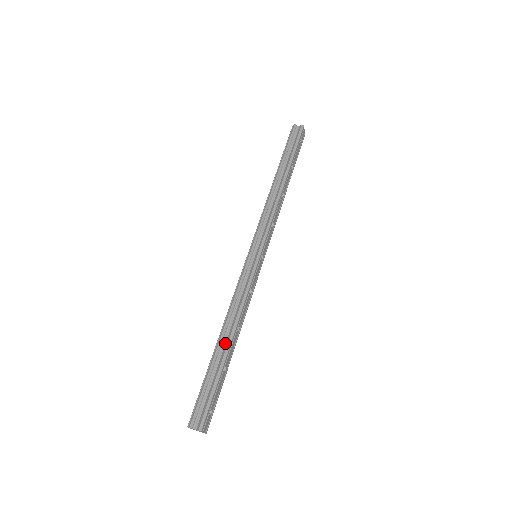
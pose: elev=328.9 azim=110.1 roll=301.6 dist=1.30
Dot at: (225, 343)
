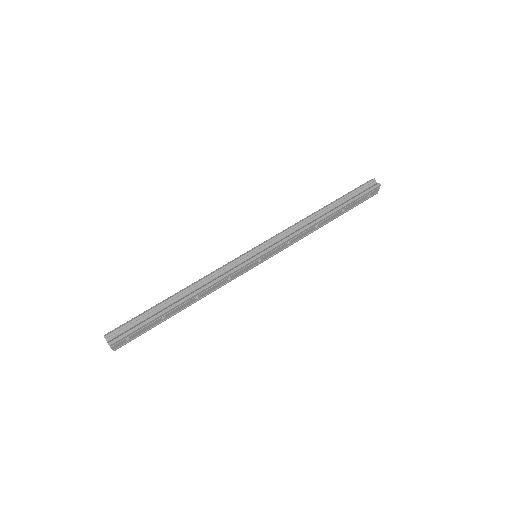
Dot at: (178, 300)
